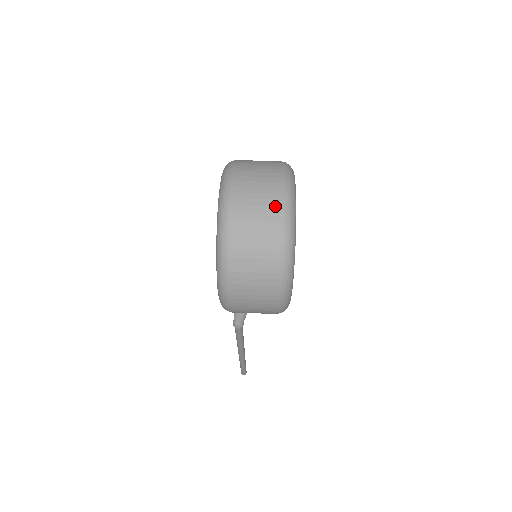
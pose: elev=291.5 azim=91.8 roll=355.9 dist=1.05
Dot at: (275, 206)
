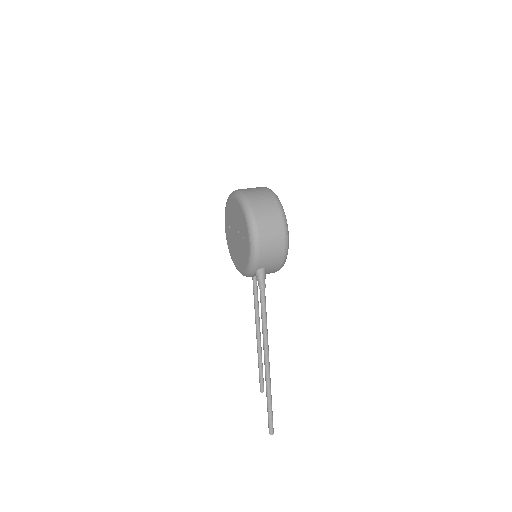
Dot at: (262, 188)
